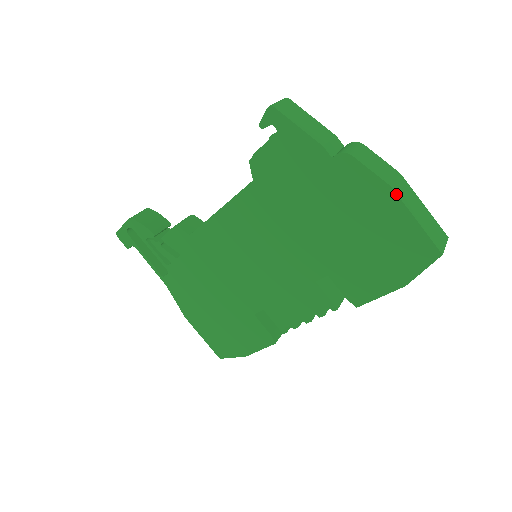
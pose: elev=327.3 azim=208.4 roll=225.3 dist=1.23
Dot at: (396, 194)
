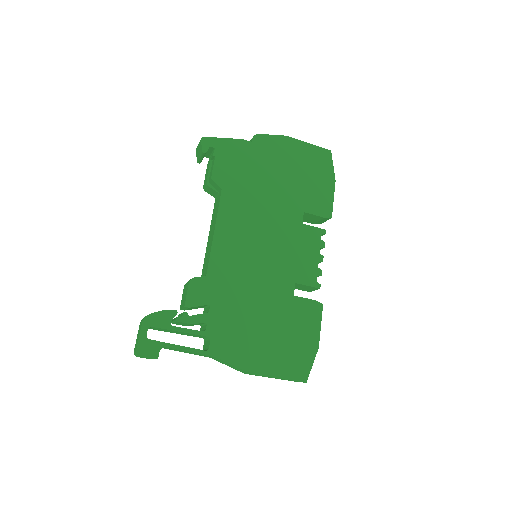
Dot at: (291, 138)
